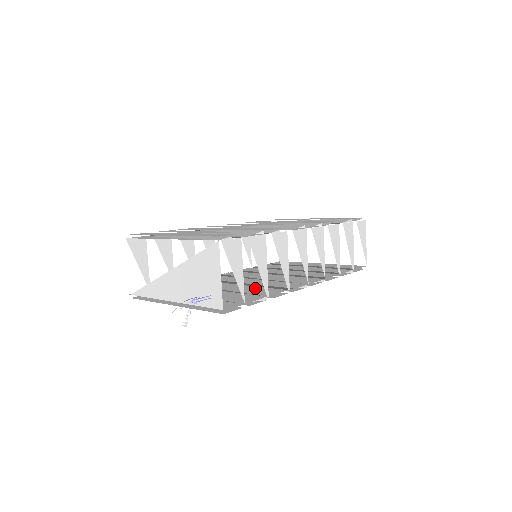
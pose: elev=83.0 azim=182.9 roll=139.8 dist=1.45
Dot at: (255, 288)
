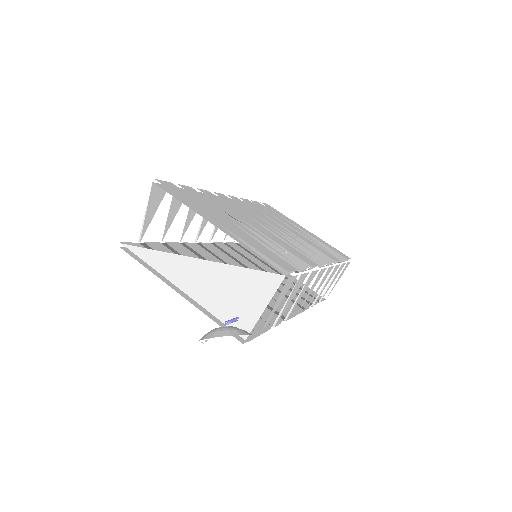
Dot at: occluded
